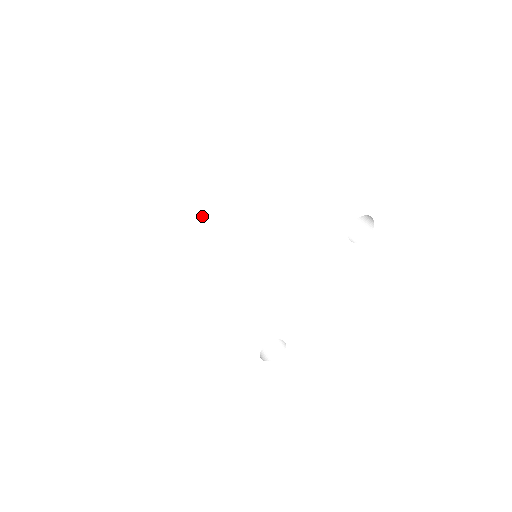
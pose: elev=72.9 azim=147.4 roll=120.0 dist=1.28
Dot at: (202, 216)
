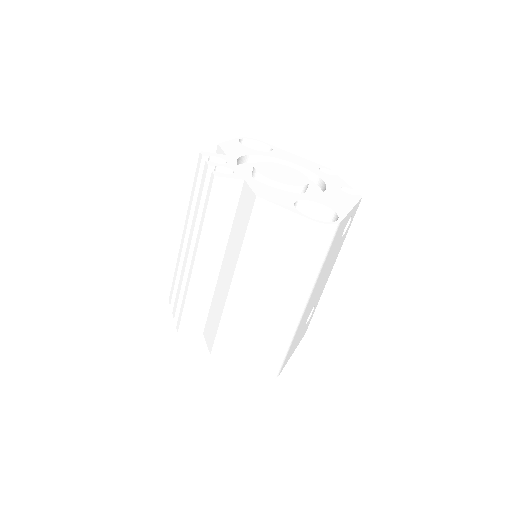
Dot at: (245, 278)
